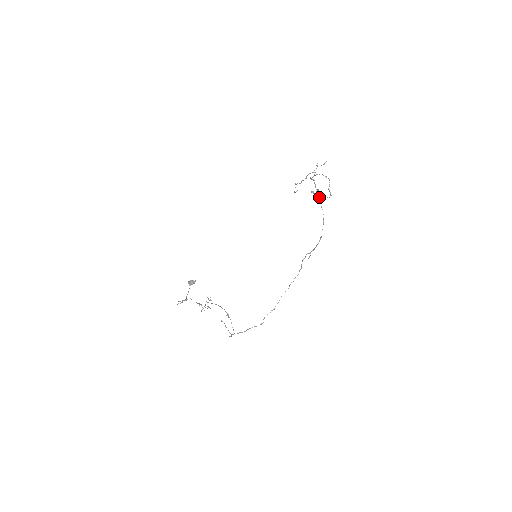
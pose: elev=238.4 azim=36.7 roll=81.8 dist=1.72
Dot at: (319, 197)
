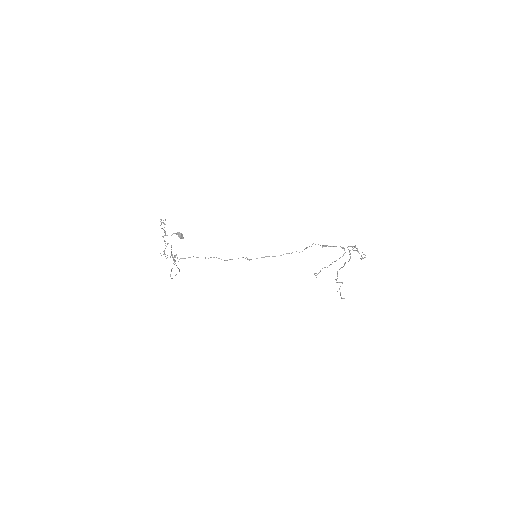
Dot at: occluded
